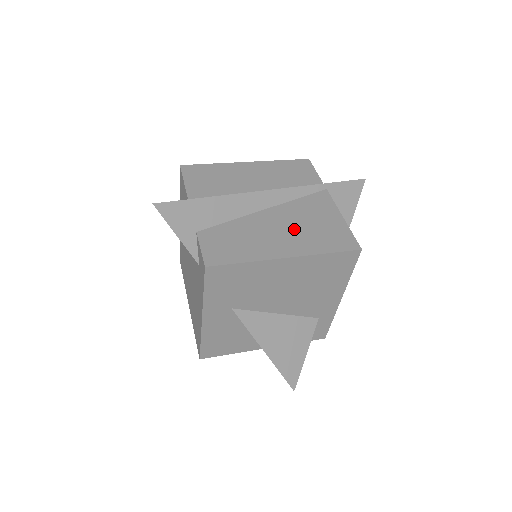
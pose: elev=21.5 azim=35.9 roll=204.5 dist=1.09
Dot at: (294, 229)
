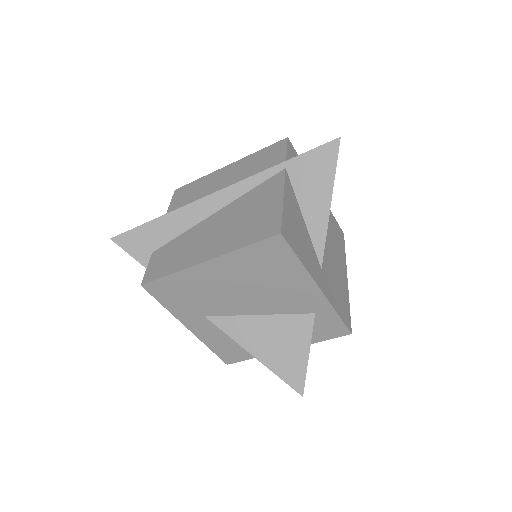
Dot at: (228, 227)
